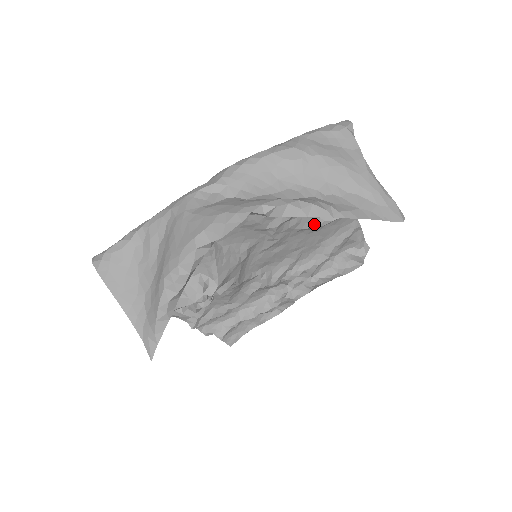
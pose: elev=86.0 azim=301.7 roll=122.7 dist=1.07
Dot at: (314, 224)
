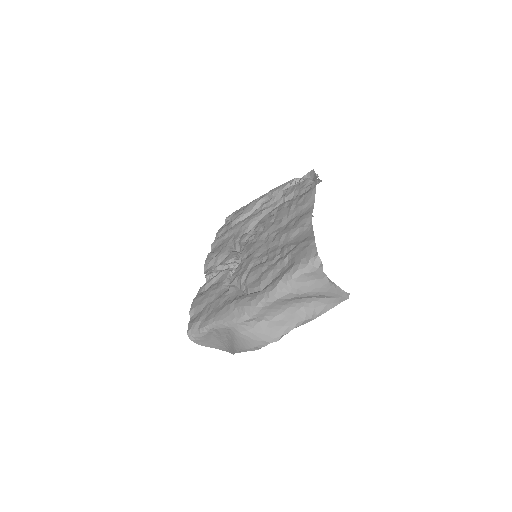
Dot at: occluded
